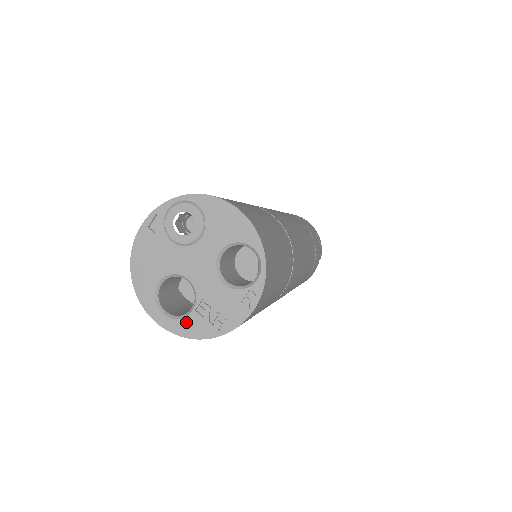
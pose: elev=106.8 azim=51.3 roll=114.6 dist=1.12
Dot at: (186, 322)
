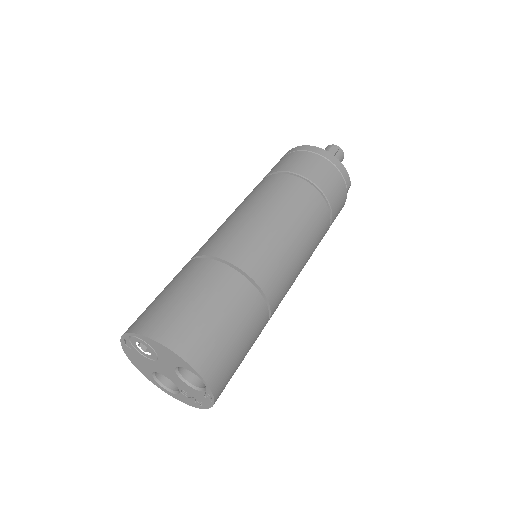
Dot at: (180, 397)
